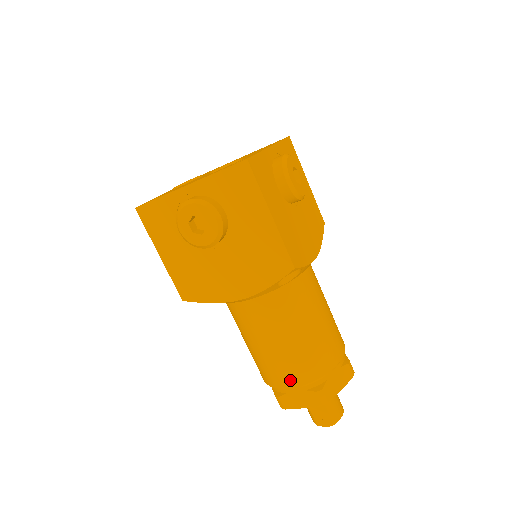
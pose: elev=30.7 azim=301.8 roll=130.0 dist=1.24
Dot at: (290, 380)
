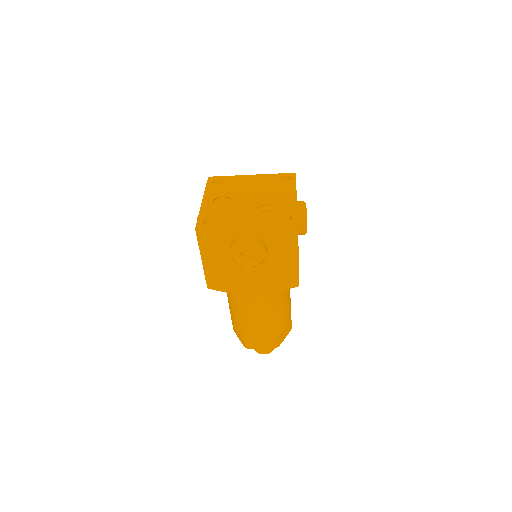
Dot at: (261, 336)
